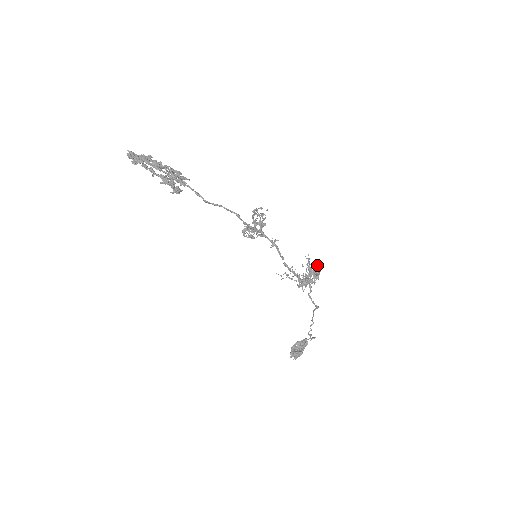
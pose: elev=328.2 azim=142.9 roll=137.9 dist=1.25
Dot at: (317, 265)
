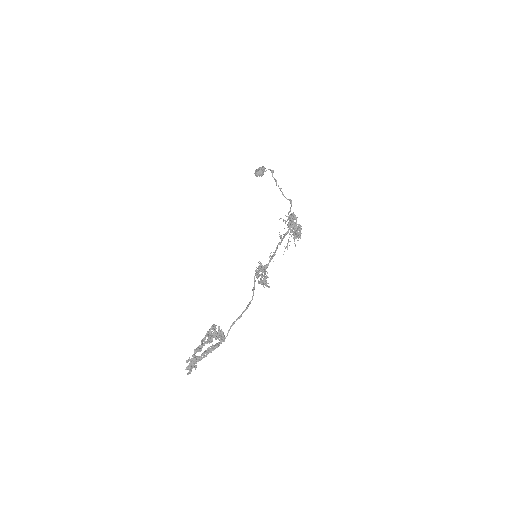
Dot at: (293, 219)
